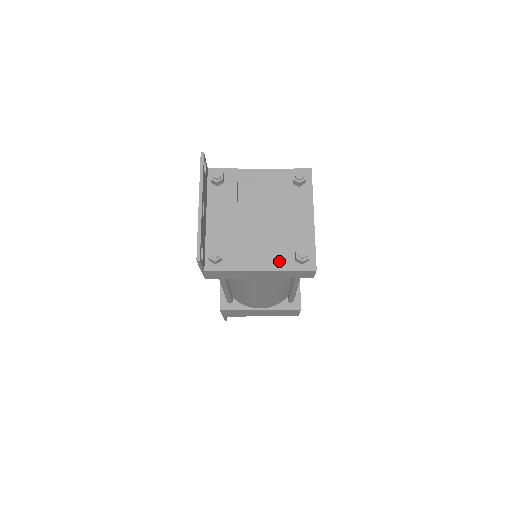
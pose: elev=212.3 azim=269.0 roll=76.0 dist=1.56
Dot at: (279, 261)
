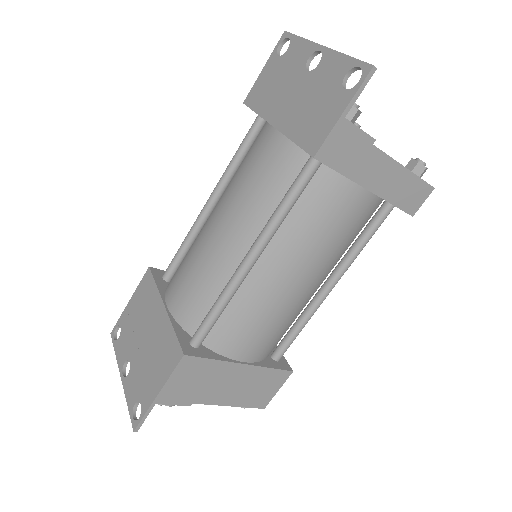
Dot at: occluded
